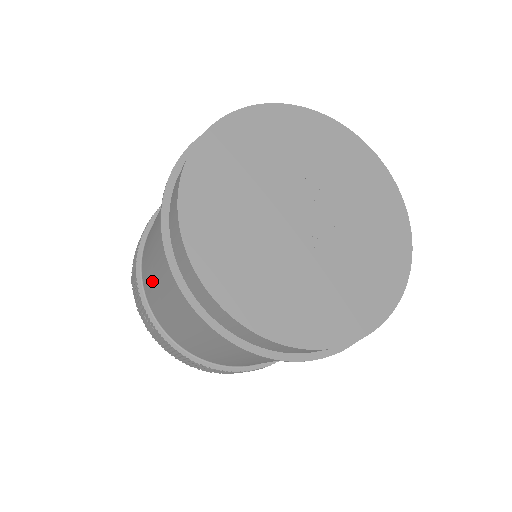
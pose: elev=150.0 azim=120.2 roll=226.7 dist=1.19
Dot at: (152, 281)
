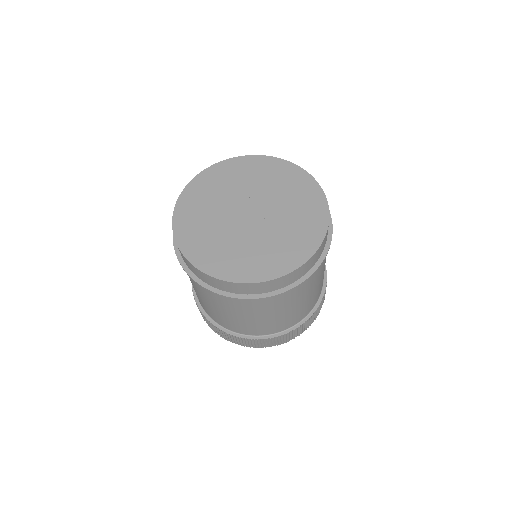
Dot at: occluded
